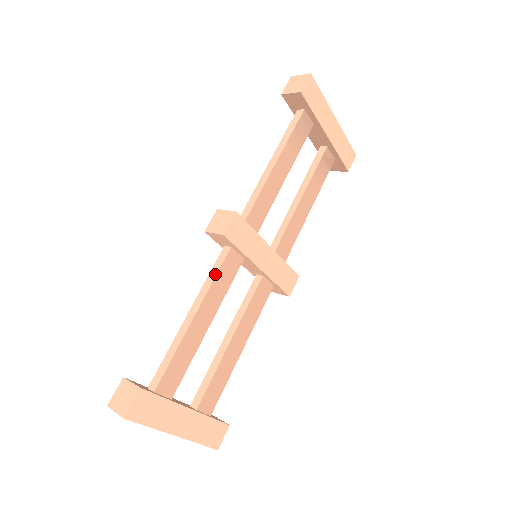
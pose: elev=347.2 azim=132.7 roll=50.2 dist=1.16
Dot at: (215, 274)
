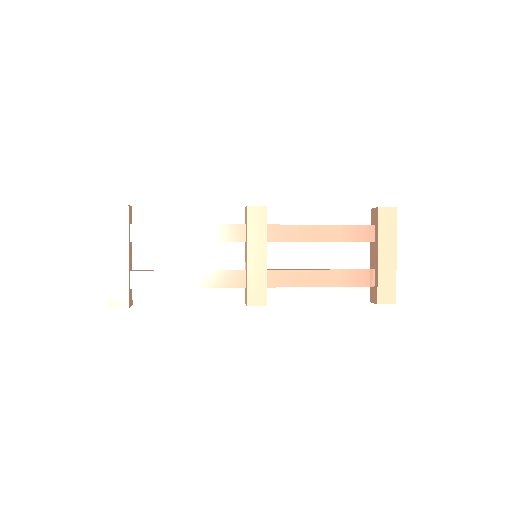
Dot at: (223, 224)
